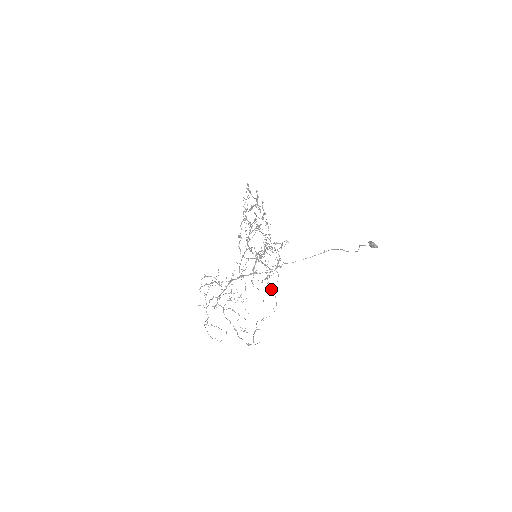
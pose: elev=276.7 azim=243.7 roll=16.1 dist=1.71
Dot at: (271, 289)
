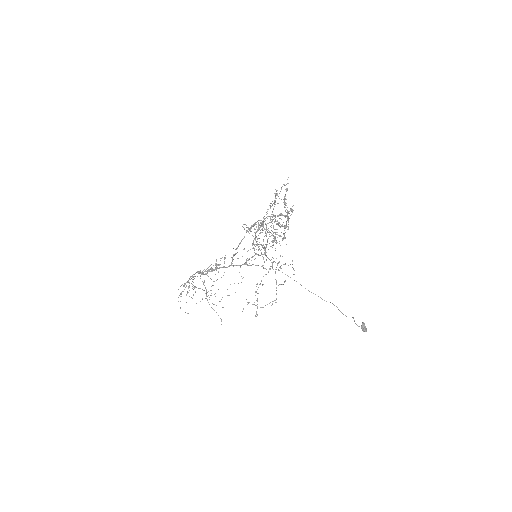
Dot at: occluded
